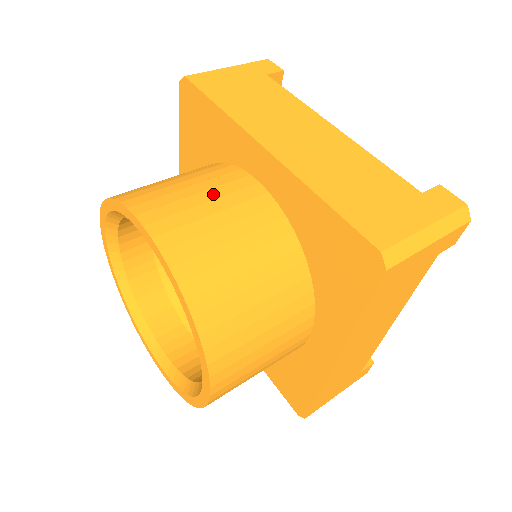
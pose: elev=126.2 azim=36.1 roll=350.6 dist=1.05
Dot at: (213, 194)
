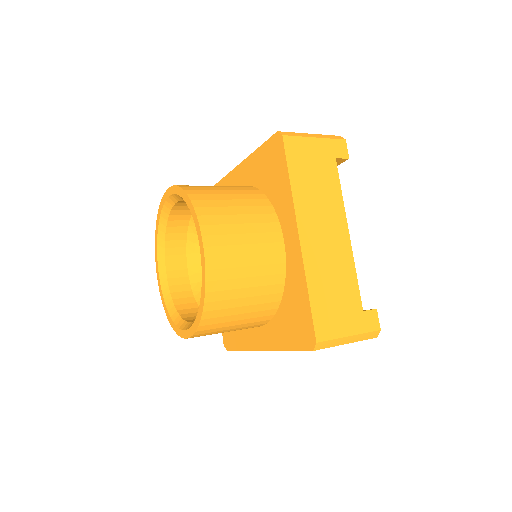
Dot at: (253, 239)
